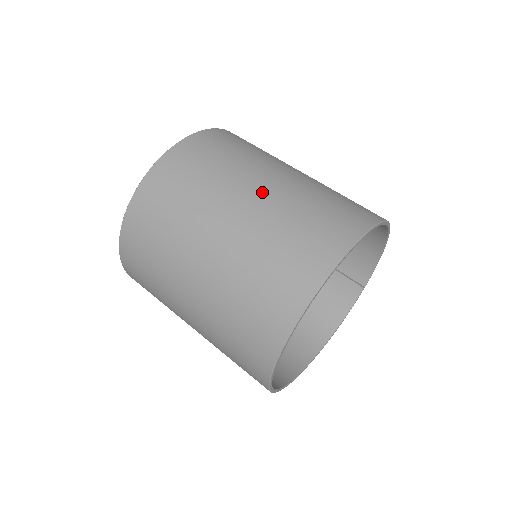
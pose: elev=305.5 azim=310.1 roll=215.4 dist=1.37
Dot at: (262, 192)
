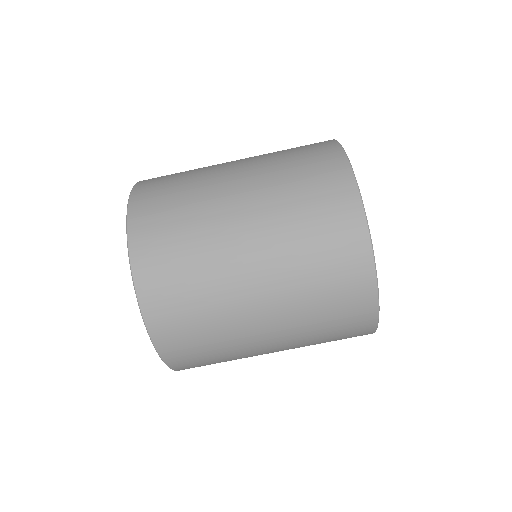
Dot at: (248, 214)
